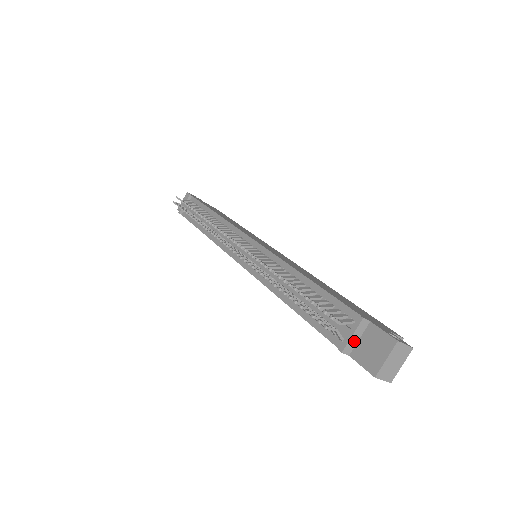
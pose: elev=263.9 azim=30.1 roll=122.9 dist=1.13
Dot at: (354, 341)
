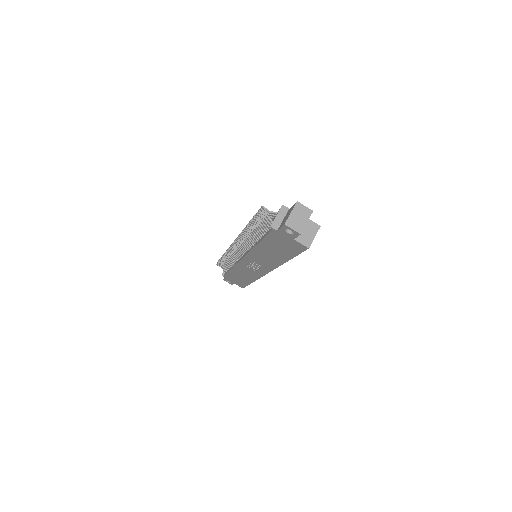
Dot at: (279, 220)
